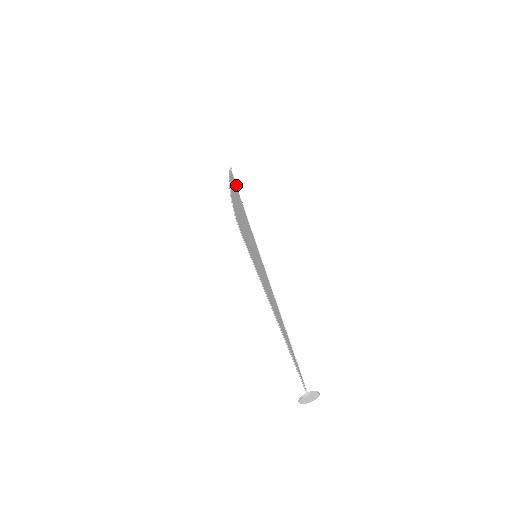
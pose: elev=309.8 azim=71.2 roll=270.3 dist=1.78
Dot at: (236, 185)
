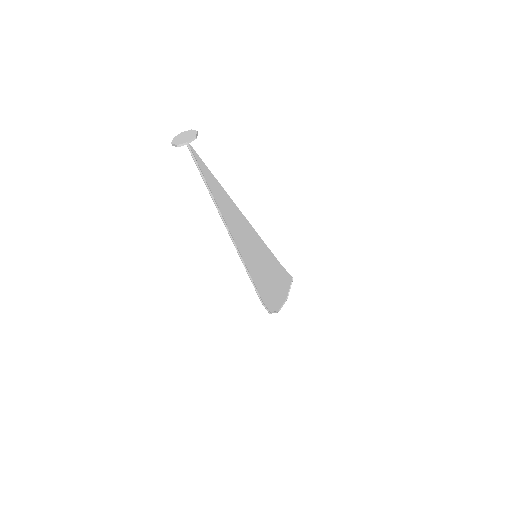
Dot at: (286, 271)
